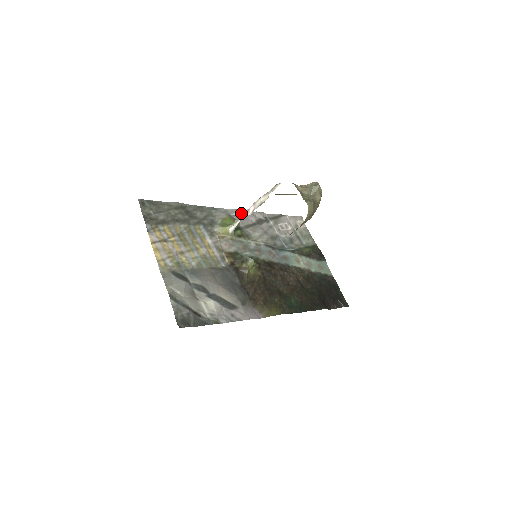
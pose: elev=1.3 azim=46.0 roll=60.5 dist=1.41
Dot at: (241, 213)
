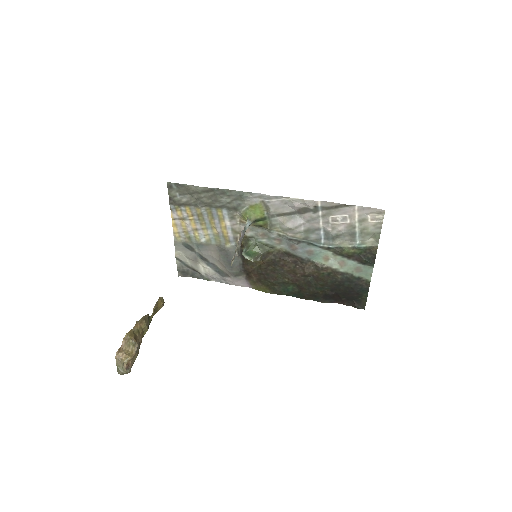
Dot at: (281, 199)
